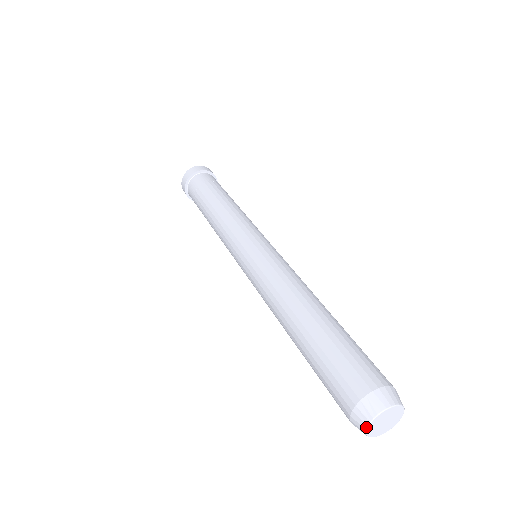
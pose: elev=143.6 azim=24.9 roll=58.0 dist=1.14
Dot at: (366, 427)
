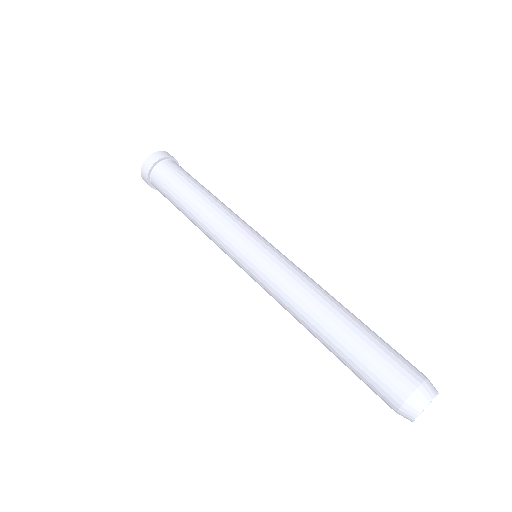
Dot at: (425, 407)
